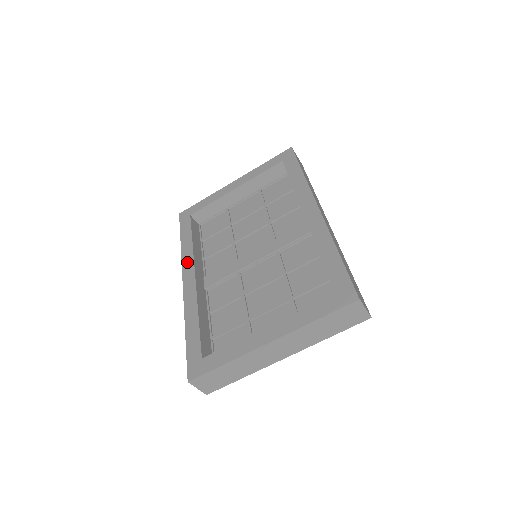
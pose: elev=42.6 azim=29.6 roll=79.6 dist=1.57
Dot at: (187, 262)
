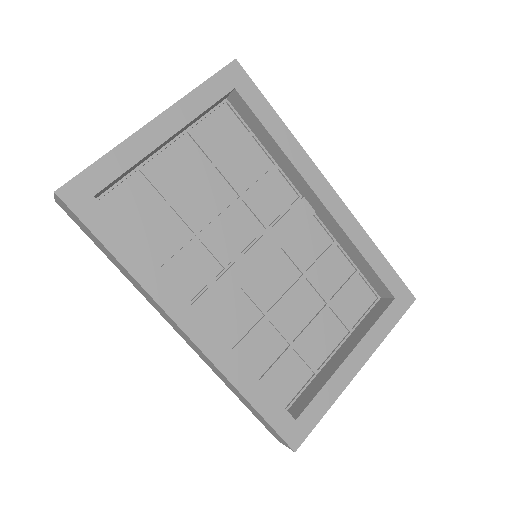
Dot at: (168, 298)
